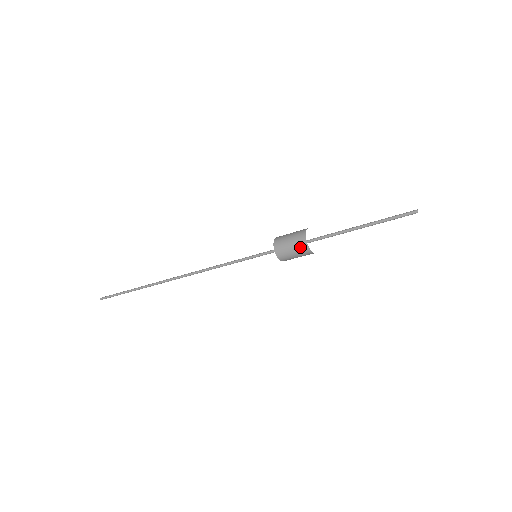
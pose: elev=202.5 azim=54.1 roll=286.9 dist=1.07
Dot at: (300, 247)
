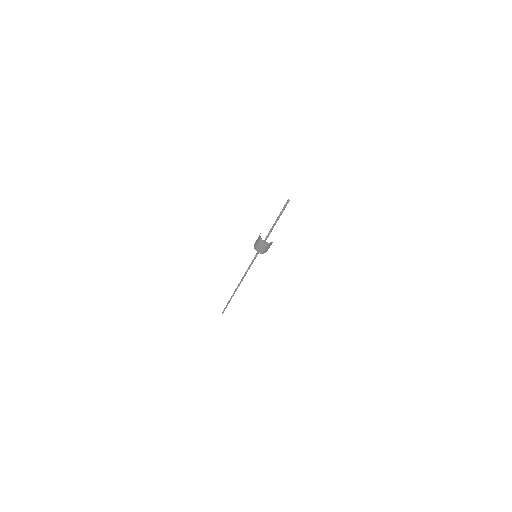
Dot at: (260, 241)
